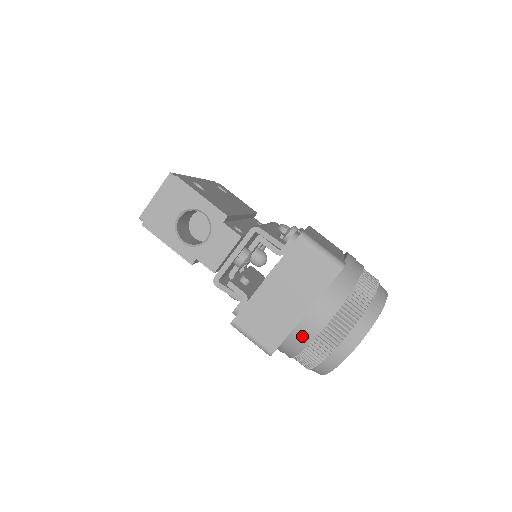
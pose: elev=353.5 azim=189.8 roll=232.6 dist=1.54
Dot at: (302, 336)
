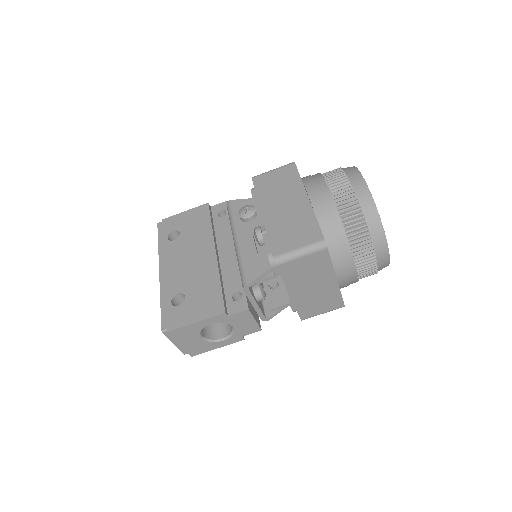
Dot at: (349, 283)
